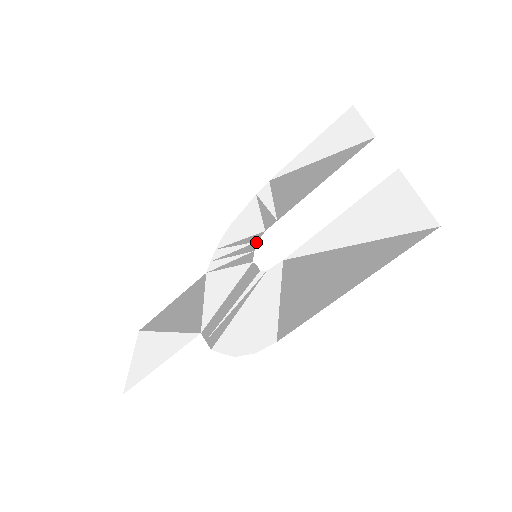
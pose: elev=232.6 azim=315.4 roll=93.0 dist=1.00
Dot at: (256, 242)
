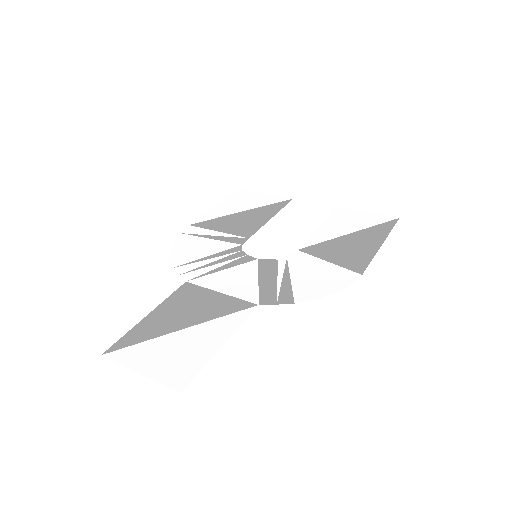
Dot at: (241, 251)
